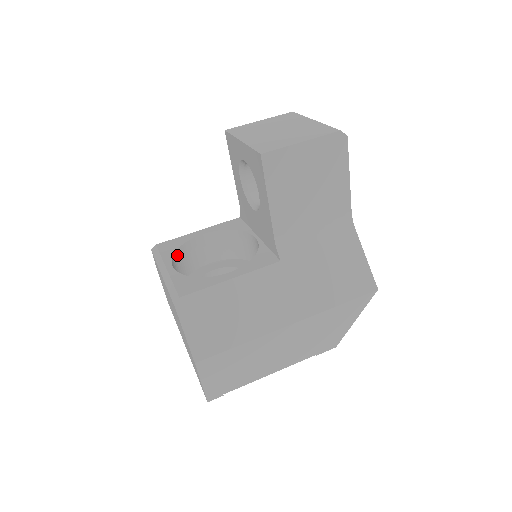
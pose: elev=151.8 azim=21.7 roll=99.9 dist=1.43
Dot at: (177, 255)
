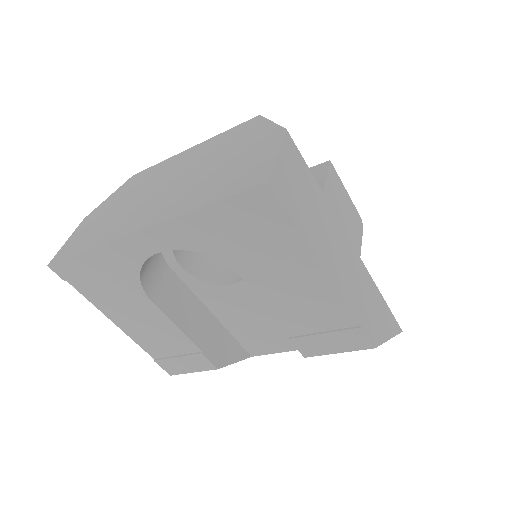
Dot at: occluded
